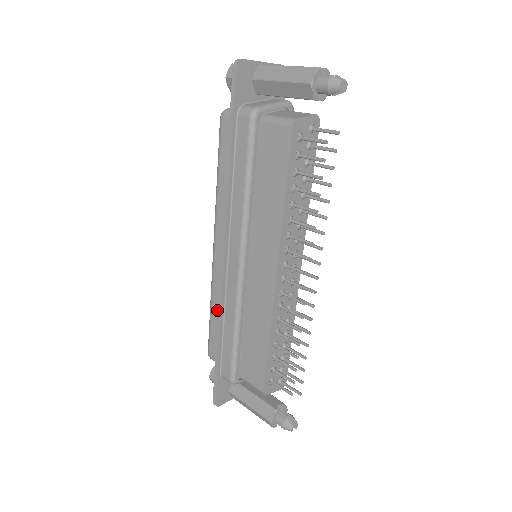
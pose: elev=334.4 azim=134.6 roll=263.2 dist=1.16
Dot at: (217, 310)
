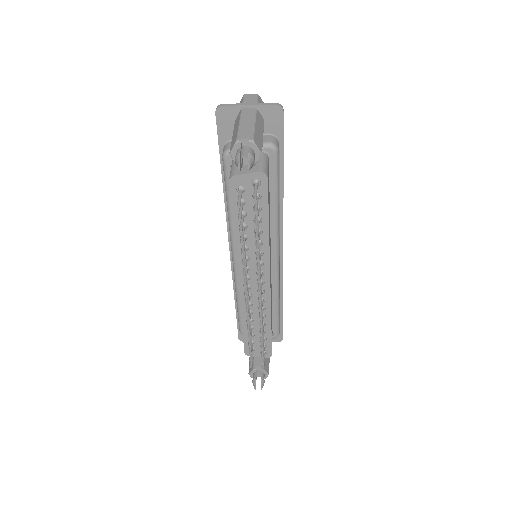
Dot at: occluded
